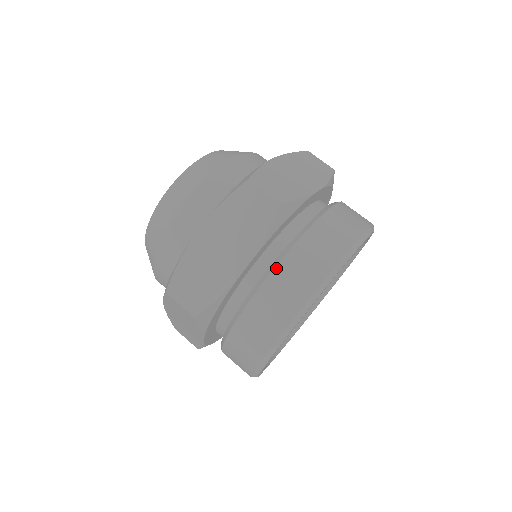
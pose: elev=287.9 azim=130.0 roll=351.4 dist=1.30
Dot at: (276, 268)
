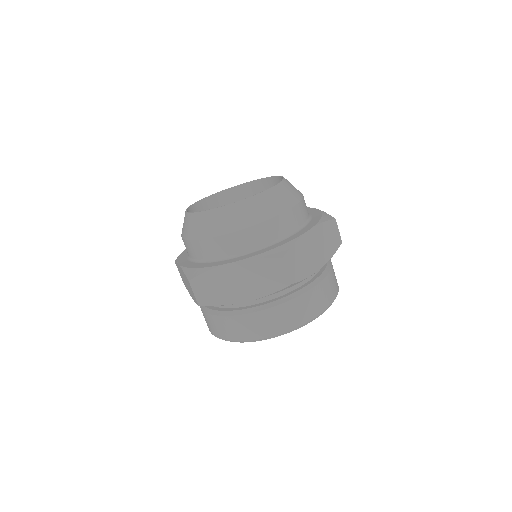
Dot at: (264, 311)
